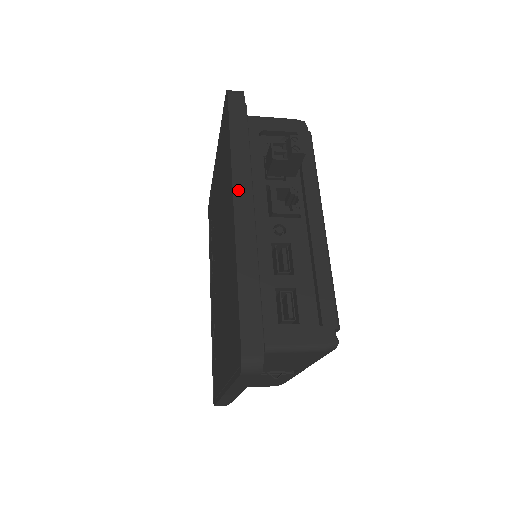
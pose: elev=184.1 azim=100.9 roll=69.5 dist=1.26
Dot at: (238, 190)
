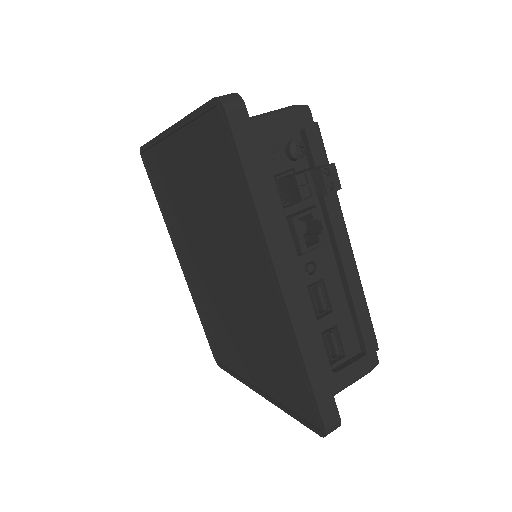
Dot at: (278, 260)
